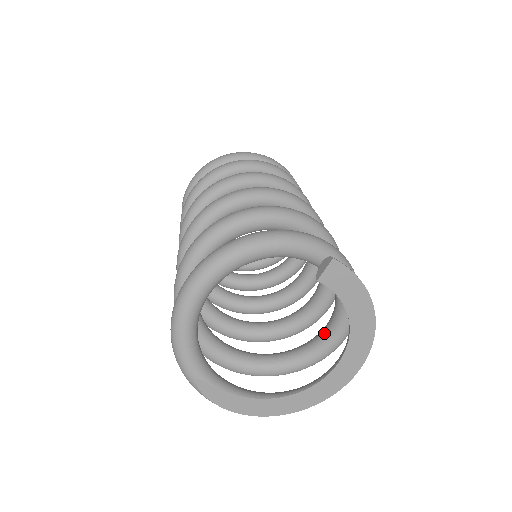
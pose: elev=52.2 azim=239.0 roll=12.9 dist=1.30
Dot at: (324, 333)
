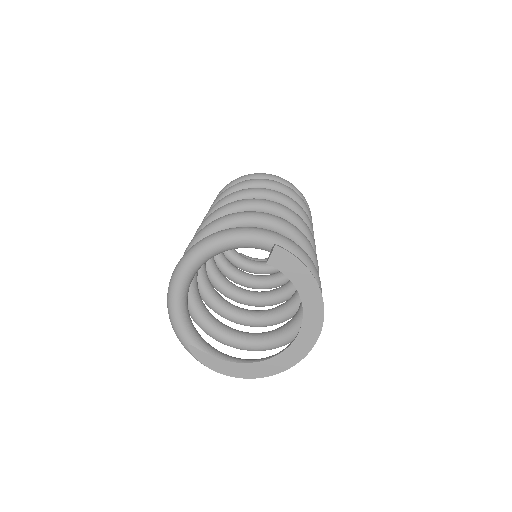
Dot at: (297, 312)
